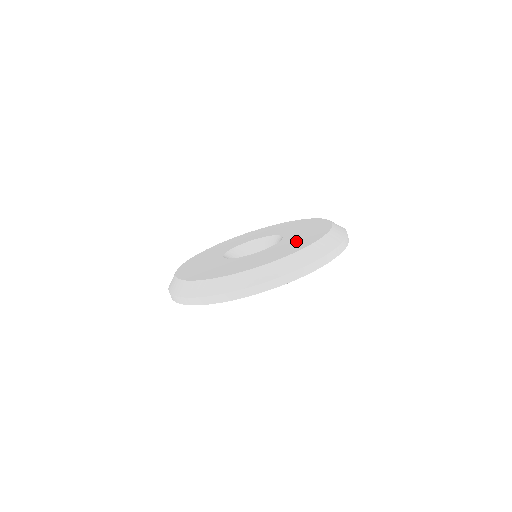
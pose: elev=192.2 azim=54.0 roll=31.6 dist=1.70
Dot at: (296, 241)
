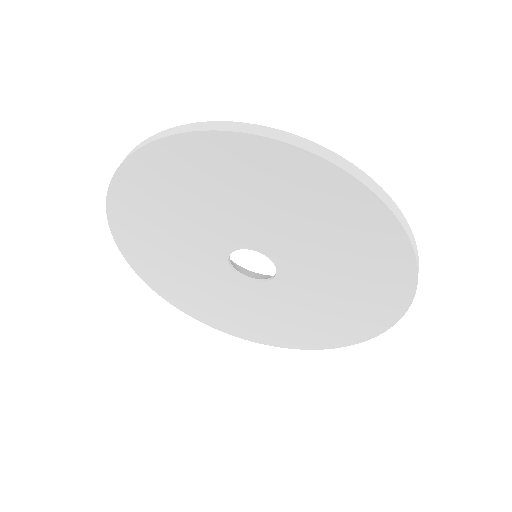
Dot at: occluded
